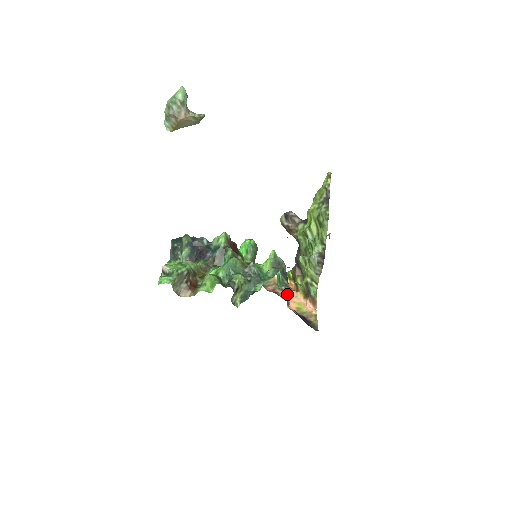
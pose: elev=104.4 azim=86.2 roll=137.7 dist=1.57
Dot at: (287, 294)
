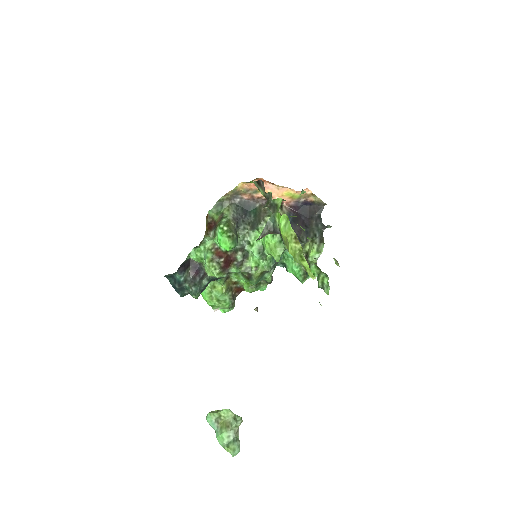
Dot at: occluded
